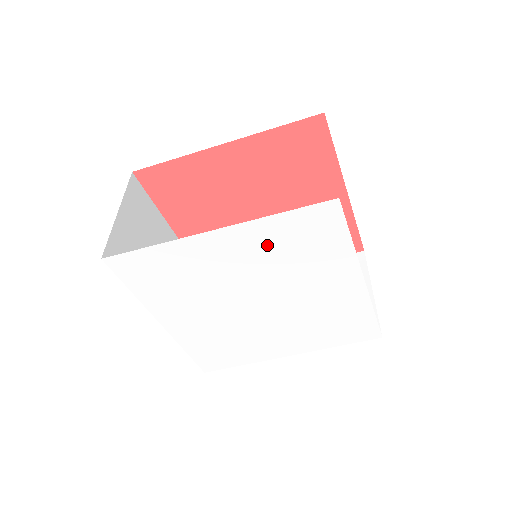
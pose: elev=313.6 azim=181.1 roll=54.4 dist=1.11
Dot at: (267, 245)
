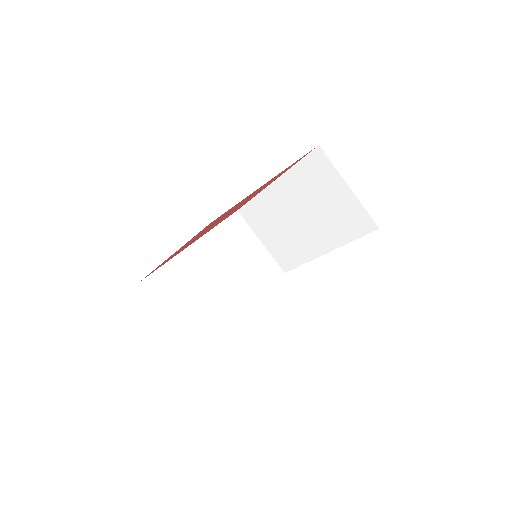
Dot at: occluded
